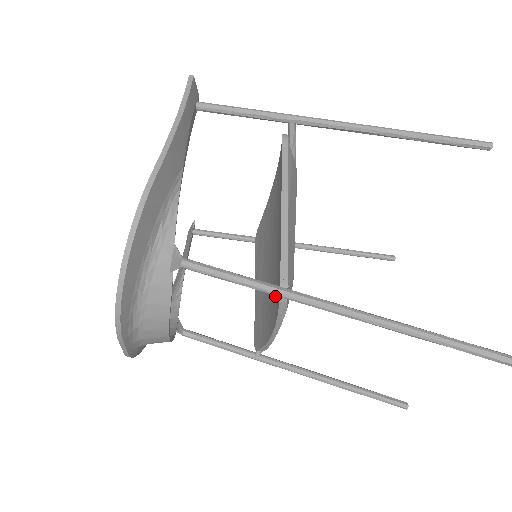
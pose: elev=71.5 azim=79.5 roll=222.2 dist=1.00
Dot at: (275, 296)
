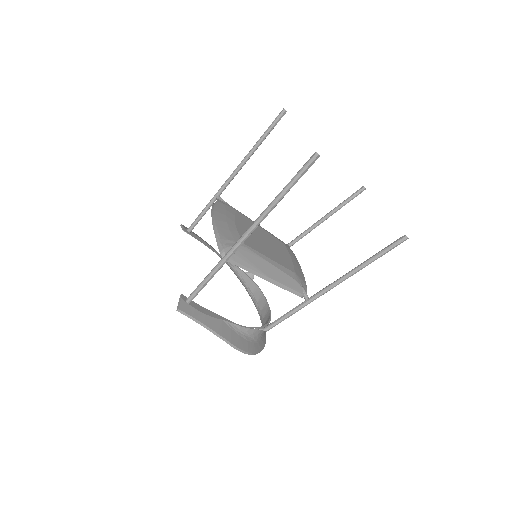
Dot at: occluded
